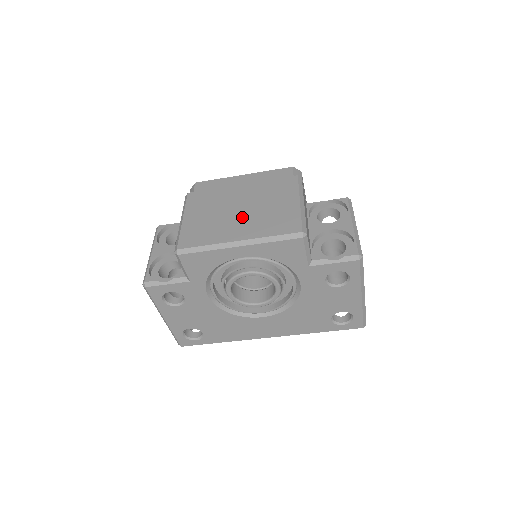
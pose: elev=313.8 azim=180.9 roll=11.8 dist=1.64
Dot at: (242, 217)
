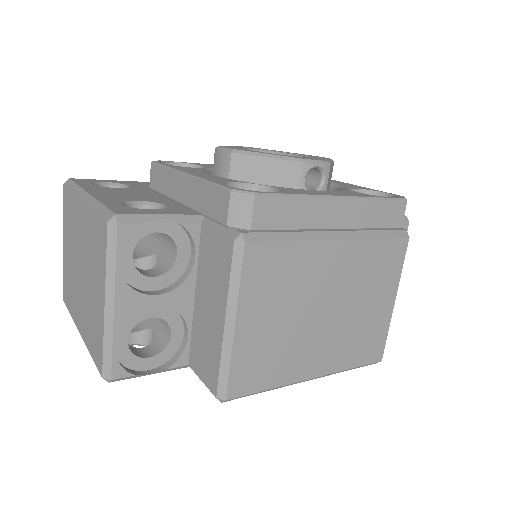
Dot at: (326, 329)
